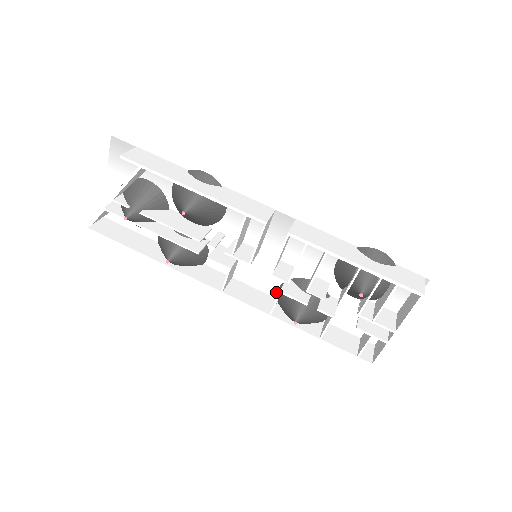
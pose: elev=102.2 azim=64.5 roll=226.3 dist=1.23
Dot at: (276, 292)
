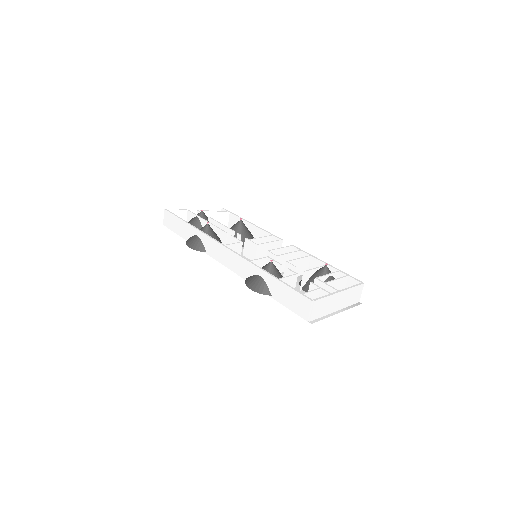
Dot at: occluded
